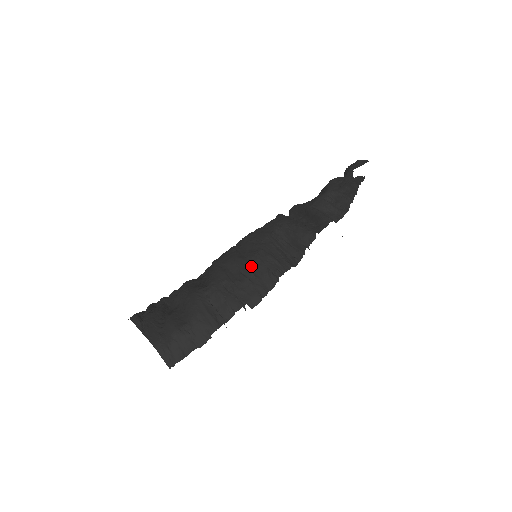
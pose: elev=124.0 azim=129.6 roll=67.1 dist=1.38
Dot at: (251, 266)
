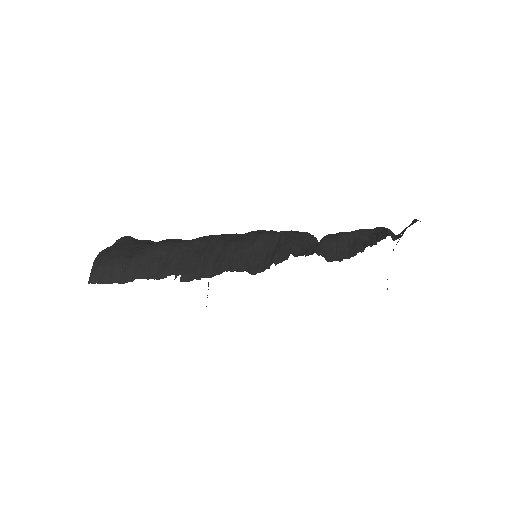
Dot at: (219, 249)
